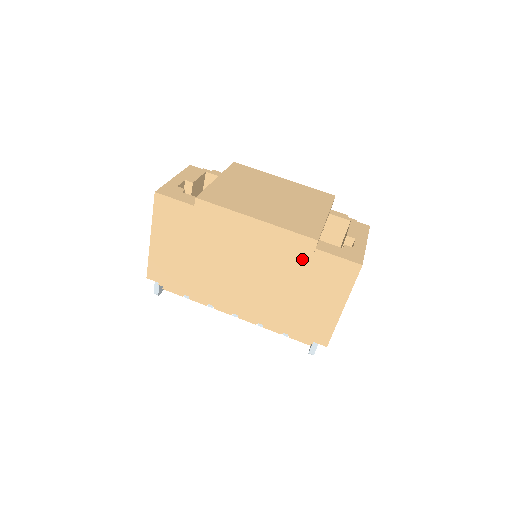
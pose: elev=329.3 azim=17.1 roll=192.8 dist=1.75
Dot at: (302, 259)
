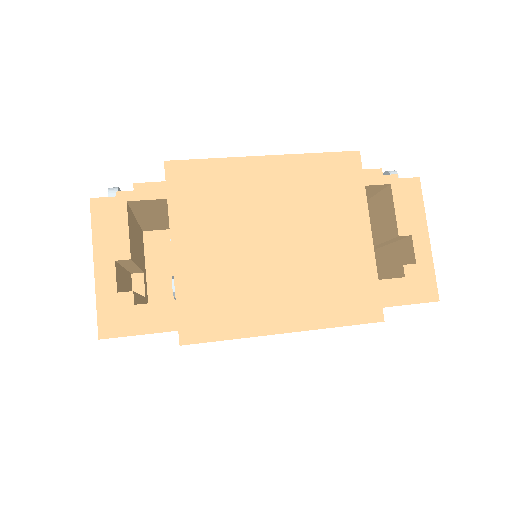
Dot at: occluded
